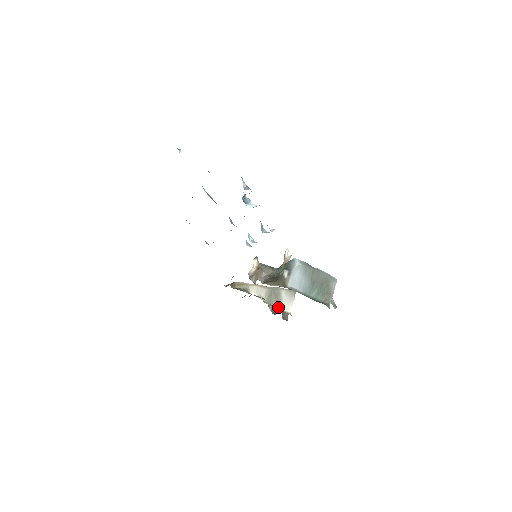
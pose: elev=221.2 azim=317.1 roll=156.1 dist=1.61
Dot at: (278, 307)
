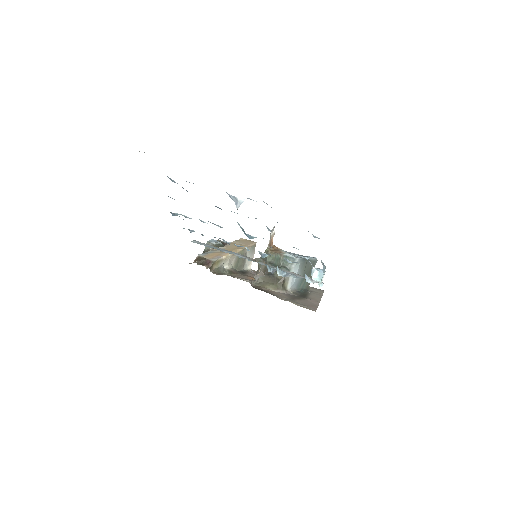
Dot at: (243, 268)
